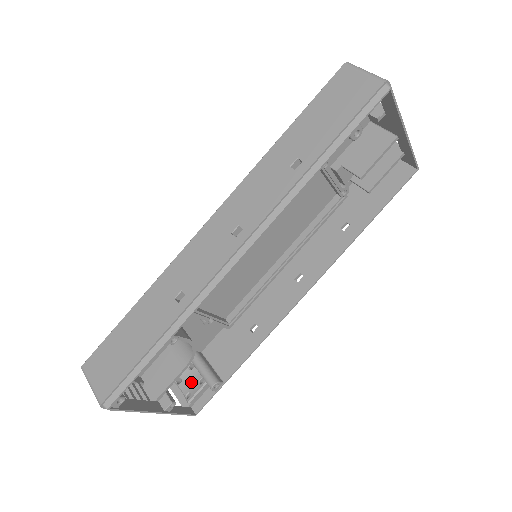
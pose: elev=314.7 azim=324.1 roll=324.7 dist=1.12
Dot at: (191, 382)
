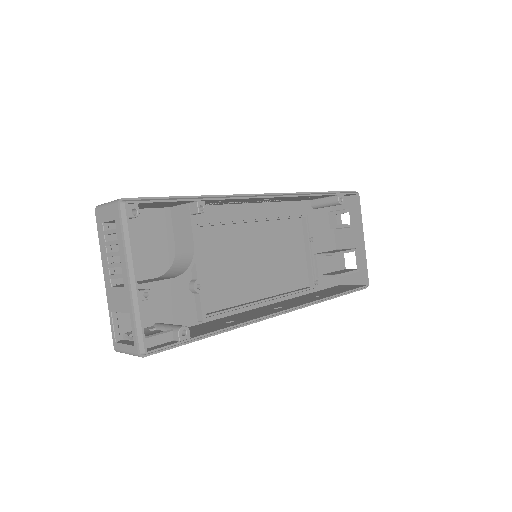
Dot at: (150, 334)
